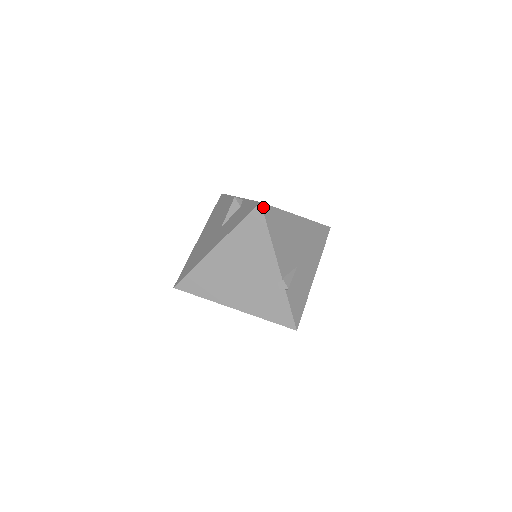
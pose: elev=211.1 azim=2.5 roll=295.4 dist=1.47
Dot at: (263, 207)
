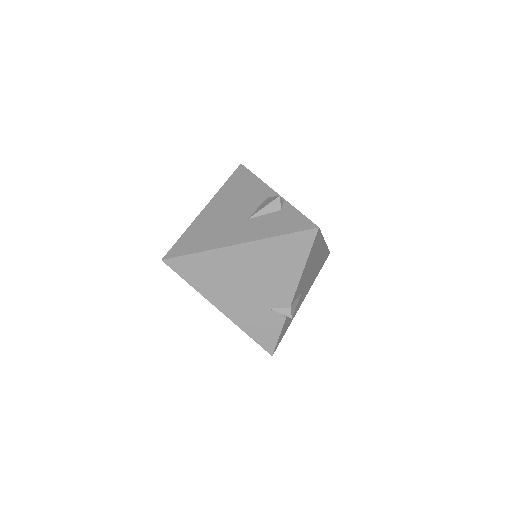
Dot at: (317, 233)
